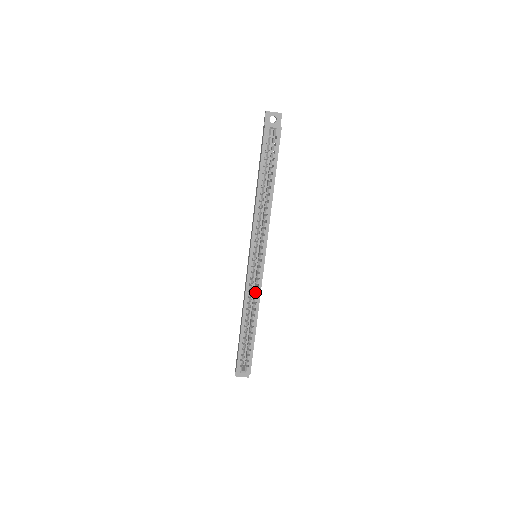
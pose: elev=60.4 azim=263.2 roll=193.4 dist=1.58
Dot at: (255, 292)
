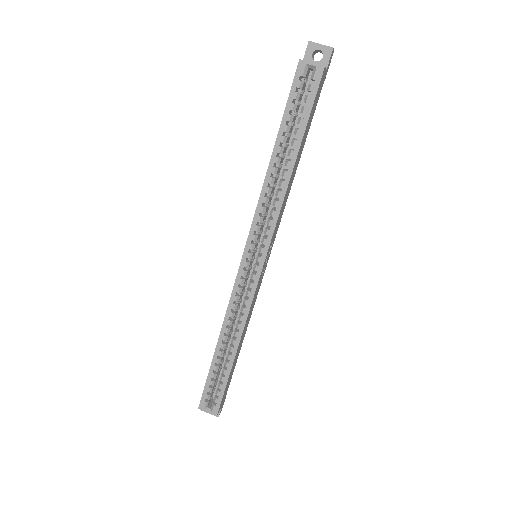
Dot at: (242, 306)
